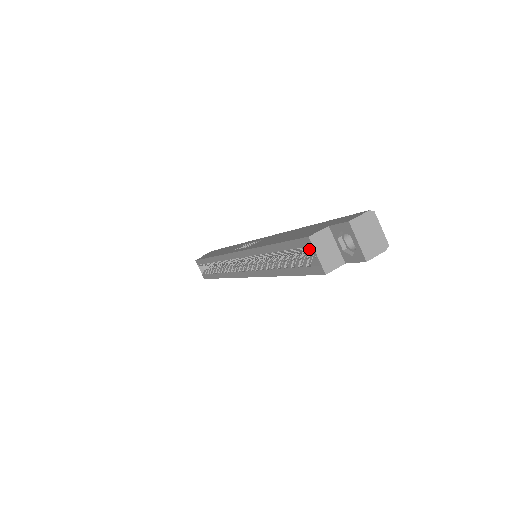
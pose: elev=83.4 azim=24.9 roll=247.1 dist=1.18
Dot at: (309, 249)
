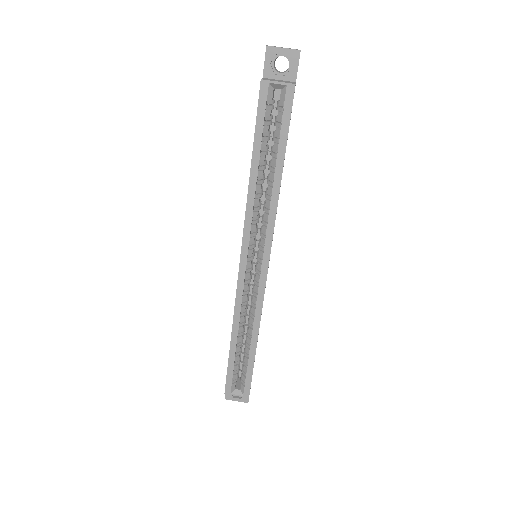
Dot at: (271, 97)
